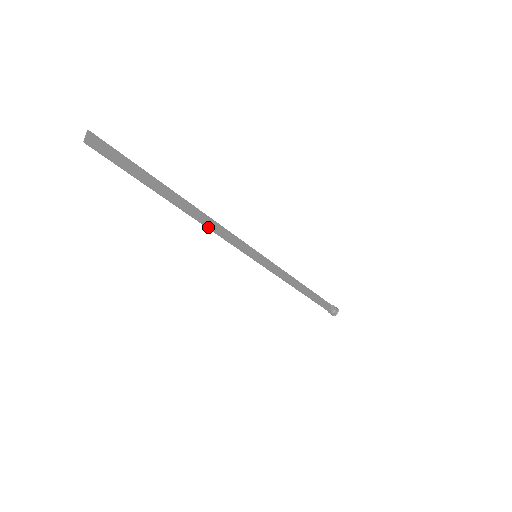
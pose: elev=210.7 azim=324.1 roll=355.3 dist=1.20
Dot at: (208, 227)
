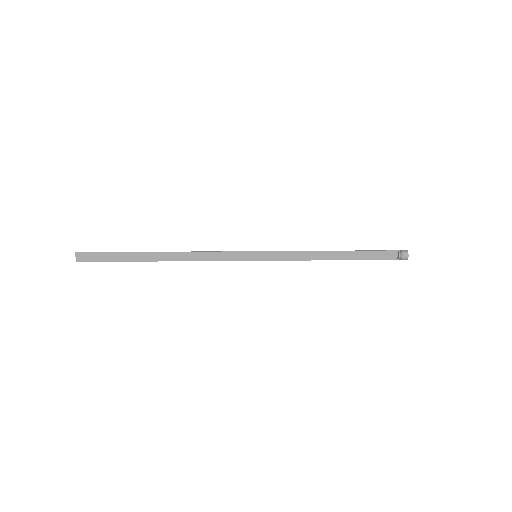
Dot at: (192, 260)
